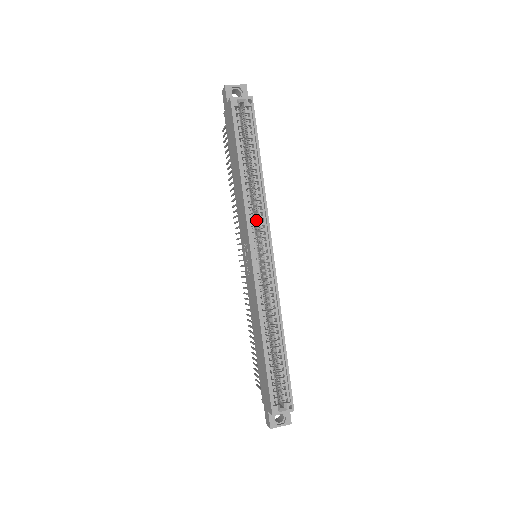
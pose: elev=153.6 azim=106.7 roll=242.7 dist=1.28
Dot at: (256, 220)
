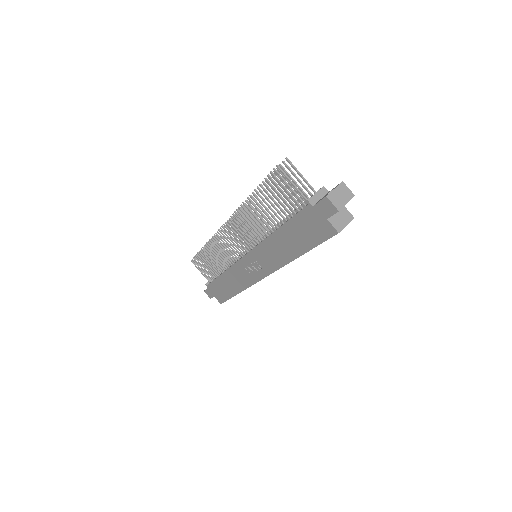
Dot at: occluded
